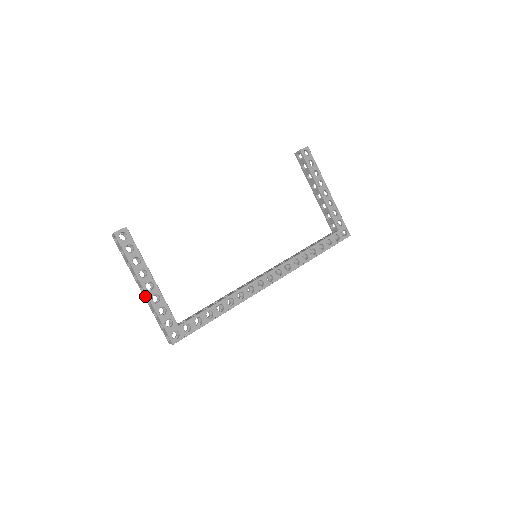
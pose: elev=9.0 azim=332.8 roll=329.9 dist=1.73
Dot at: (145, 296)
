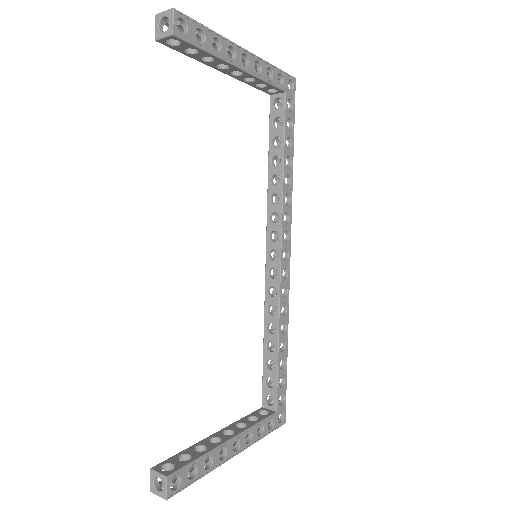
Dot at: (233, 448)
